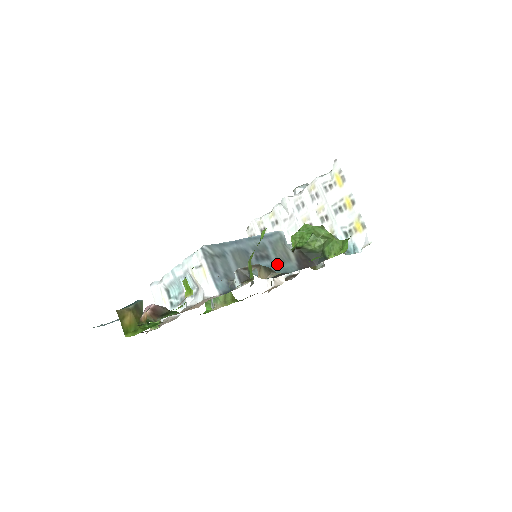
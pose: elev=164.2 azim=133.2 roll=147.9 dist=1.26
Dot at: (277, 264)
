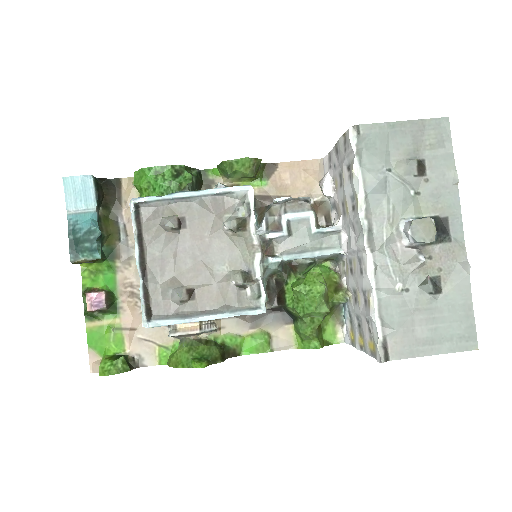
Dot at: occluded
